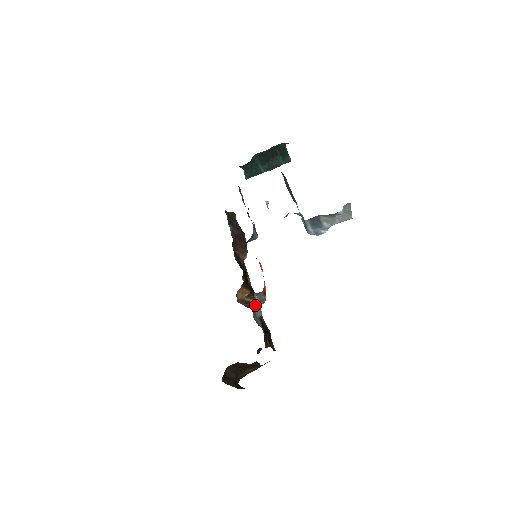
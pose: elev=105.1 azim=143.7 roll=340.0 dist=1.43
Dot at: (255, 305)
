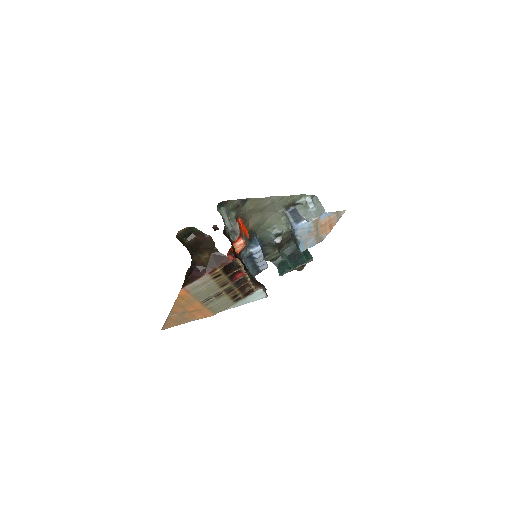
Dot at: occluded
